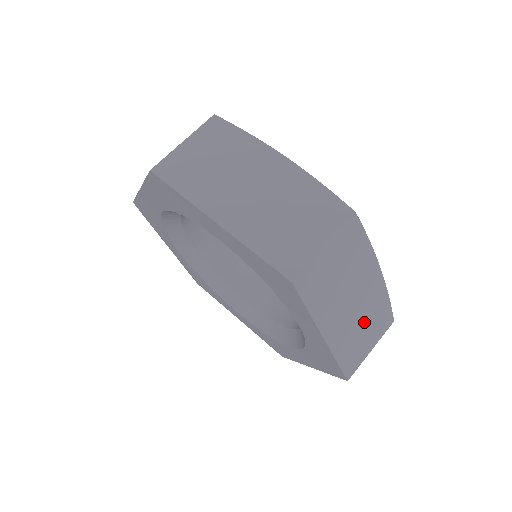
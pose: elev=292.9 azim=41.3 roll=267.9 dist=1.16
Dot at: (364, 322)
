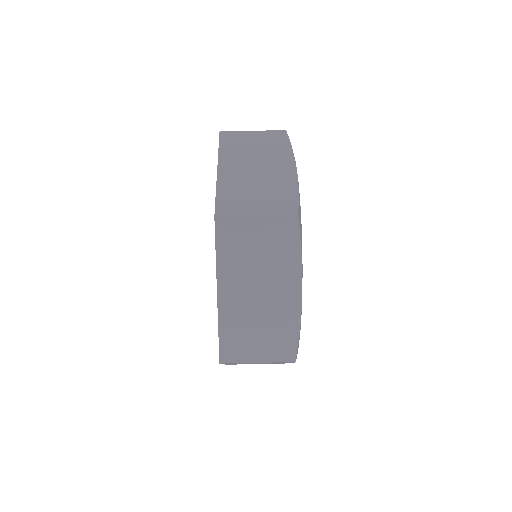
Dot at: (261, 188)
